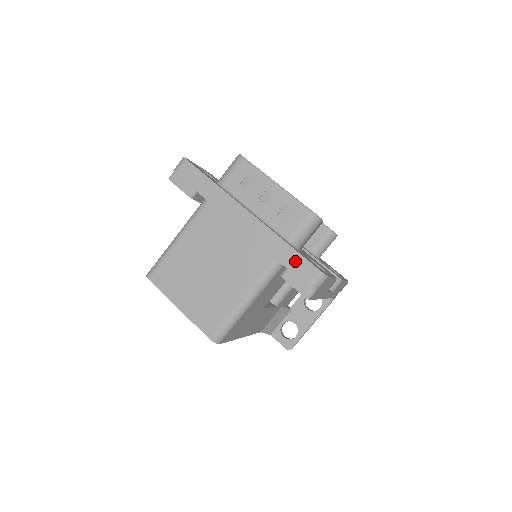
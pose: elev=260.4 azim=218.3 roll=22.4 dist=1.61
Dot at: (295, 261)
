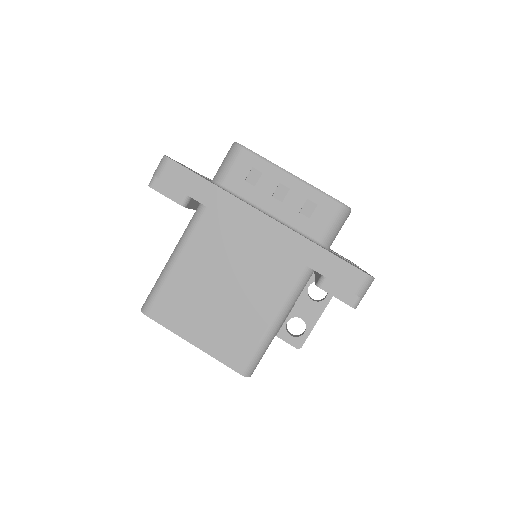
Dot at: (334, 267)
